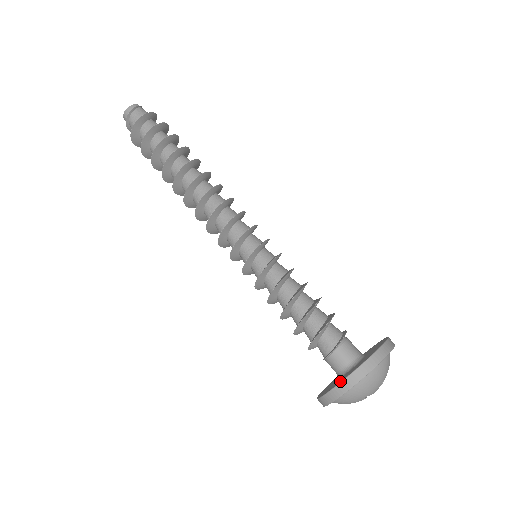
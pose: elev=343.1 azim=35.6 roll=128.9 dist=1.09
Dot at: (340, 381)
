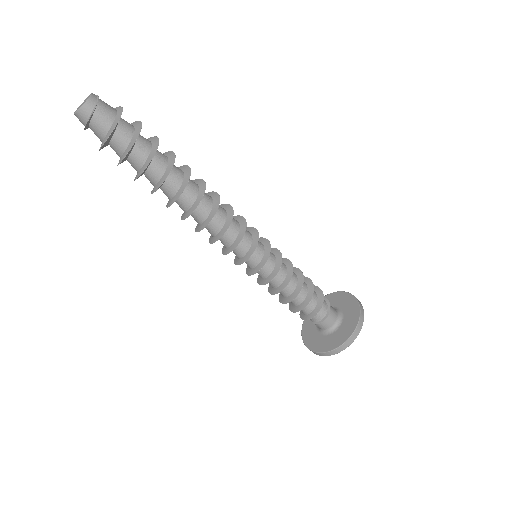
Dot at: (348, 336)
